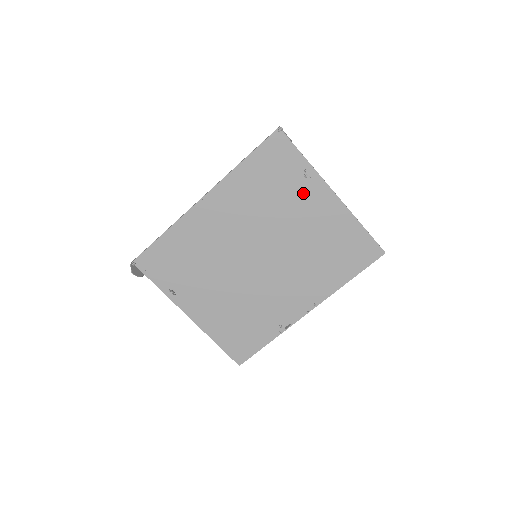
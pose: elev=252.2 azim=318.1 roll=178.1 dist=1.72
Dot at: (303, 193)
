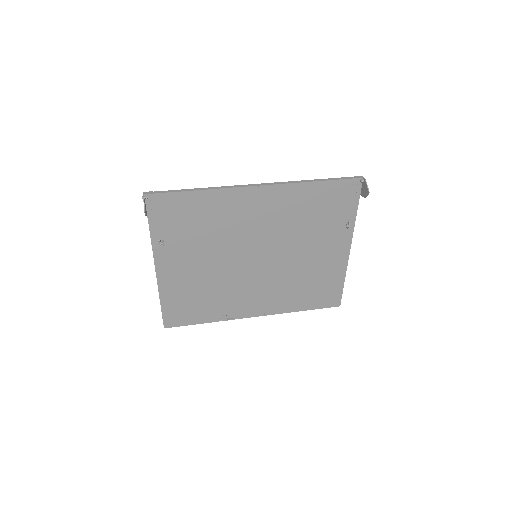
Dot at: (332, 235)
